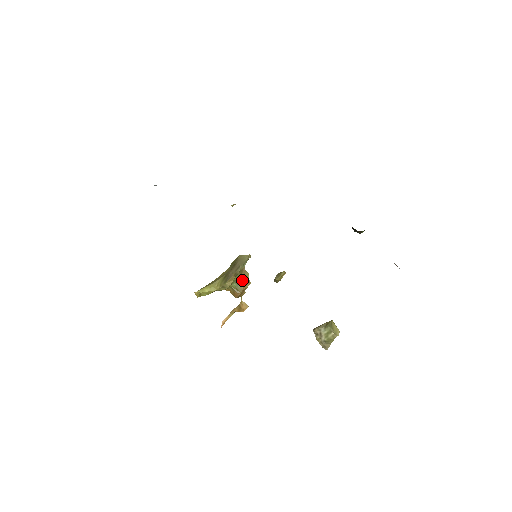
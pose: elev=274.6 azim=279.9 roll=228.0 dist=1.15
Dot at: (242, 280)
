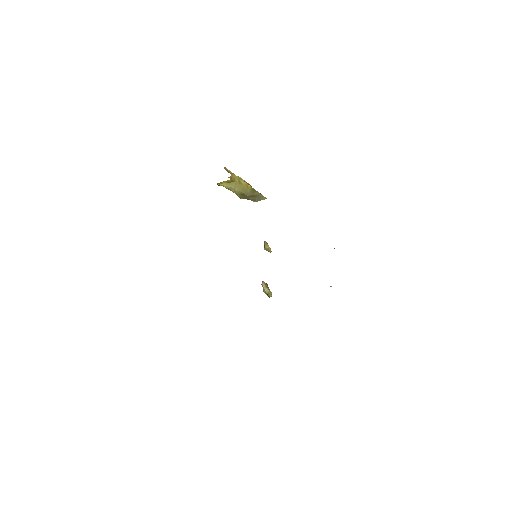
Dot at: occluded
